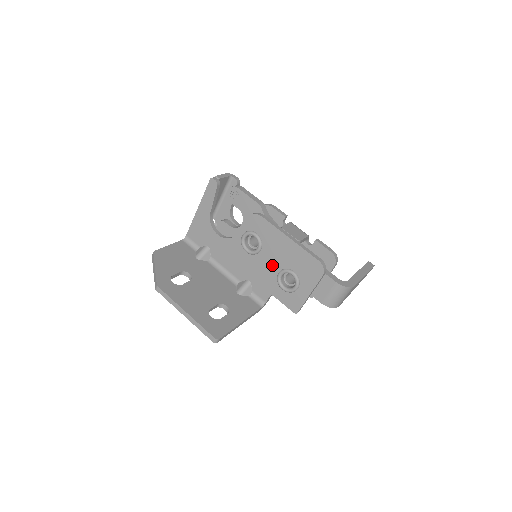
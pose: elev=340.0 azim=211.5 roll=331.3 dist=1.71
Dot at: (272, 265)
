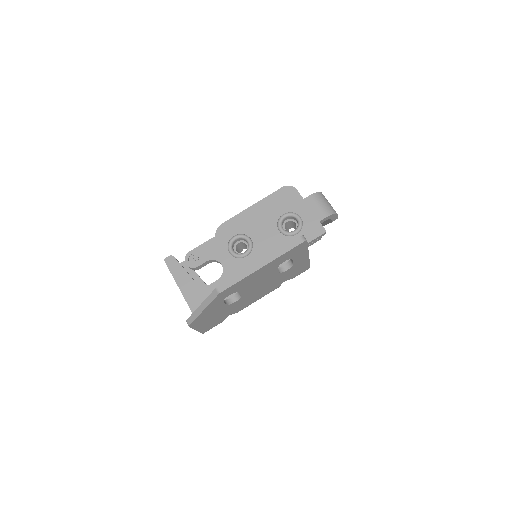
Dot at: (269, 234)
